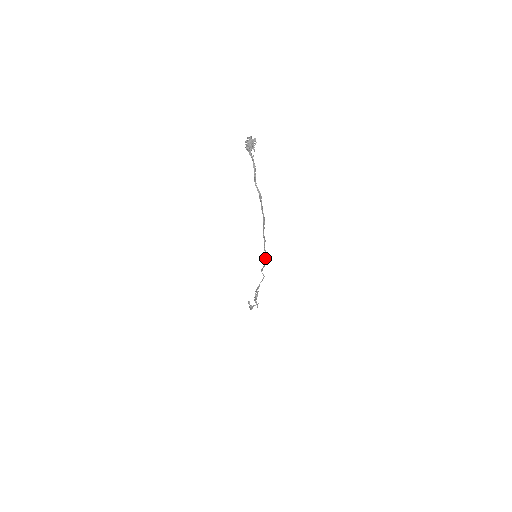
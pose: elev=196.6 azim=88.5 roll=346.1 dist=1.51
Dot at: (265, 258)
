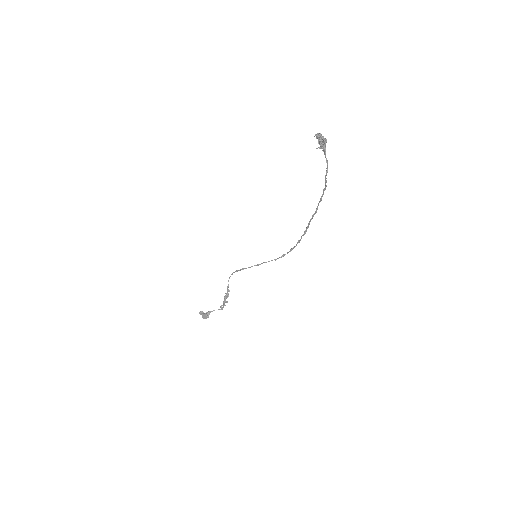
Dot at: (292, 249)
